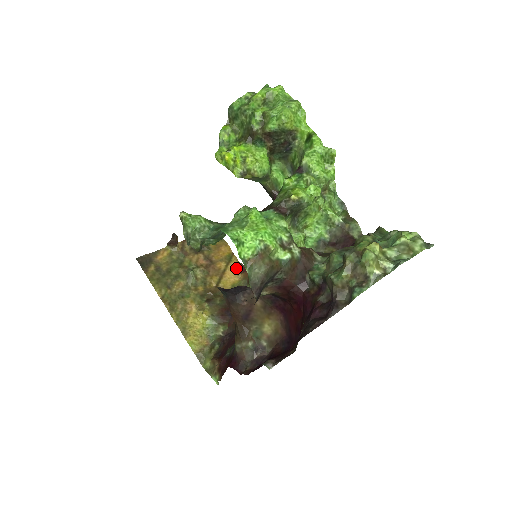
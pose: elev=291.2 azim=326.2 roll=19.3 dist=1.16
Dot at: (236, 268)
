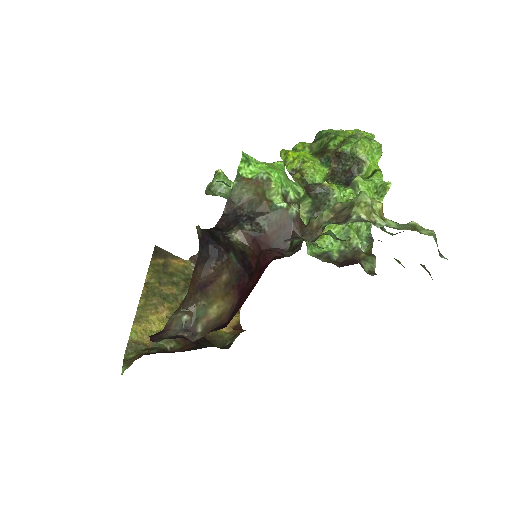
Dot at: (232, 323)
